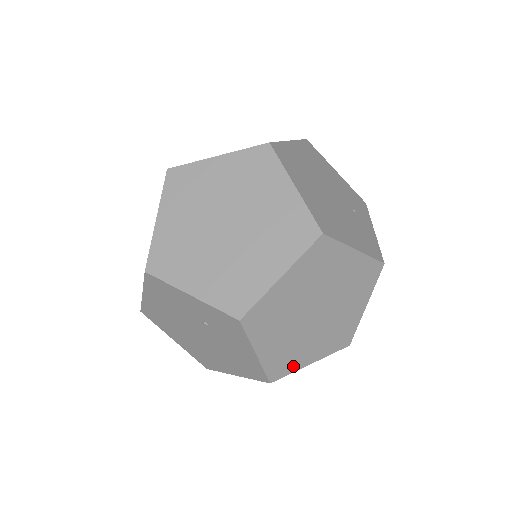
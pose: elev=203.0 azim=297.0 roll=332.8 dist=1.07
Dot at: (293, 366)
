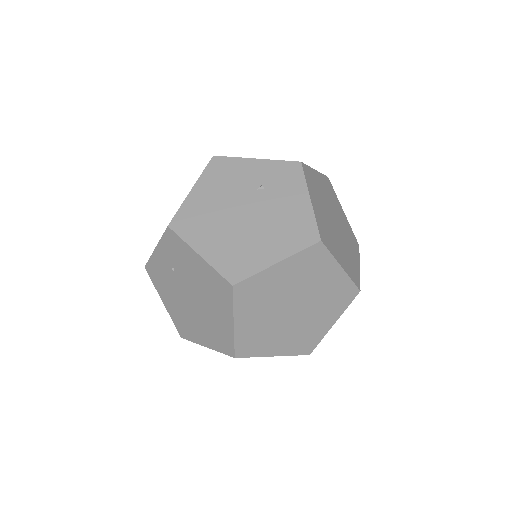
Dot at: (331, 249)
